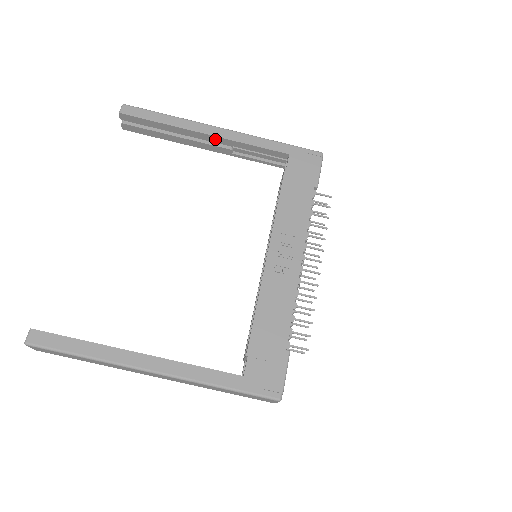
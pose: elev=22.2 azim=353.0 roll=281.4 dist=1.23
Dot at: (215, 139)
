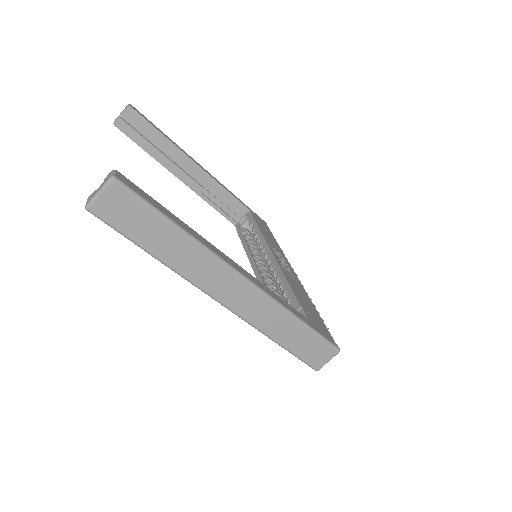
Dot at: (199, 172)
